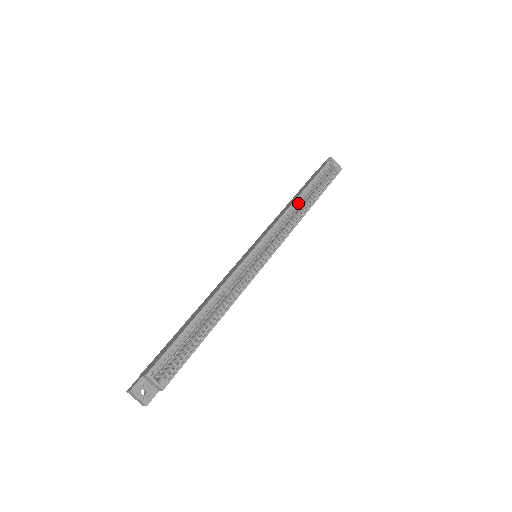
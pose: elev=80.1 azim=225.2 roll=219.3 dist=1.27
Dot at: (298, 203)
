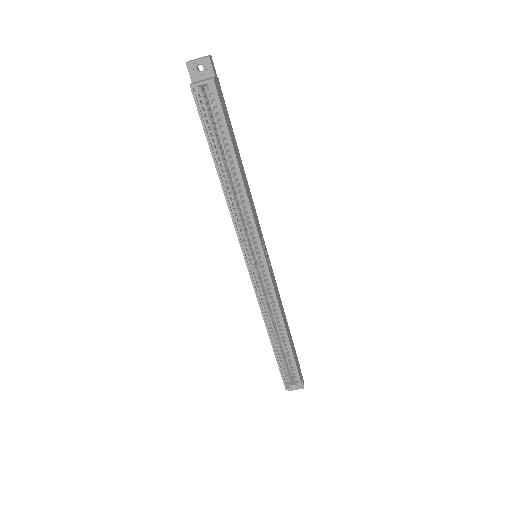
Dot at: (228, 186)
